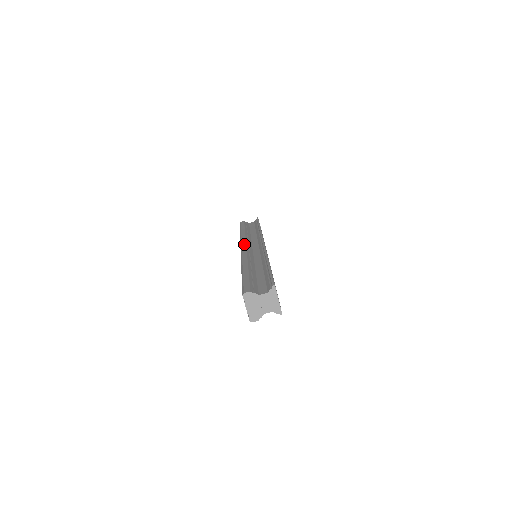
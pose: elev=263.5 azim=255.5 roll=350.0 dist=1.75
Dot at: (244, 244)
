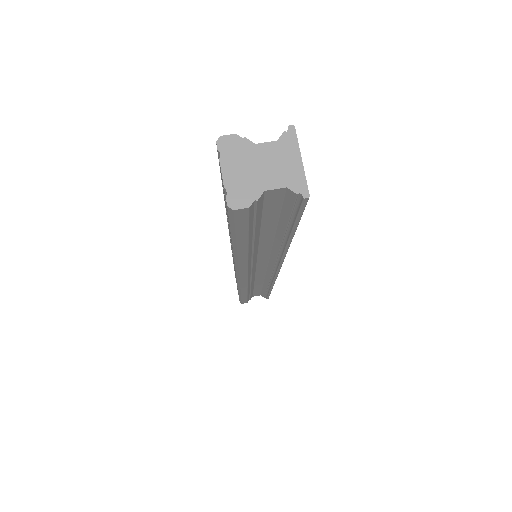
Dot at: occluded
